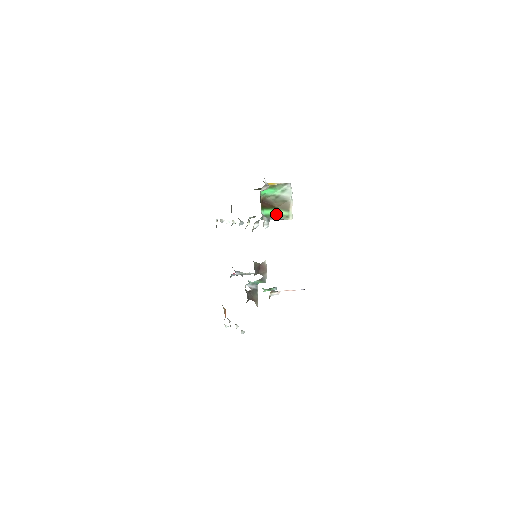
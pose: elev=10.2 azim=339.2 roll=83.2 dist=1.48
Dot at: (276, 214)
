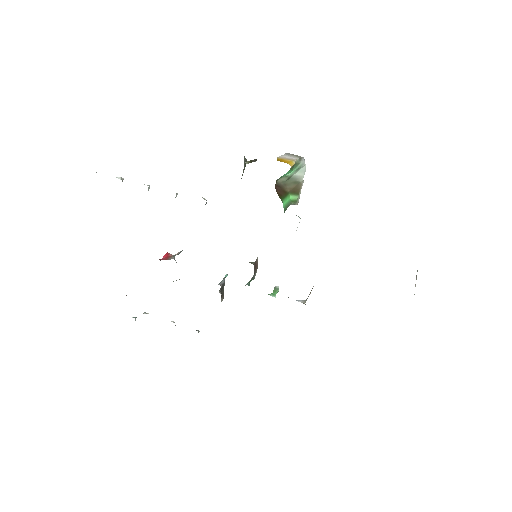
Dot at: (289, 202)
